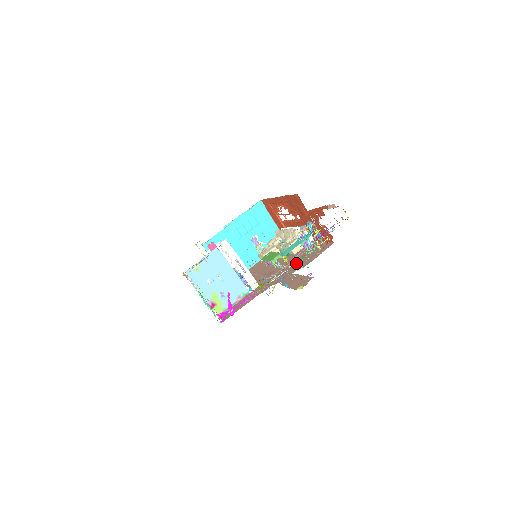
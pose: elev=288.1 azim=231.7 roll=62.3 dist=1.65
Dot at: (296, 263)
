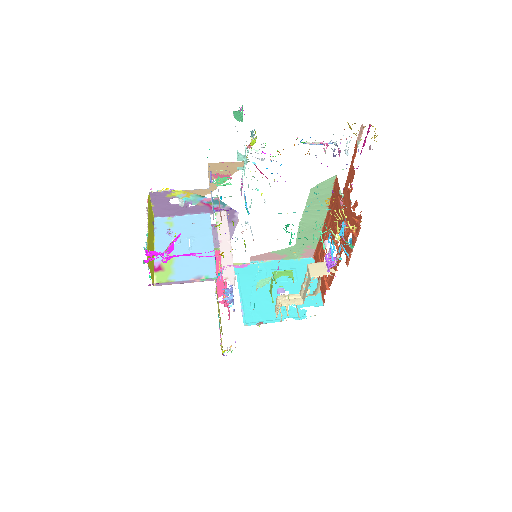
Dot at: (292, 238)
